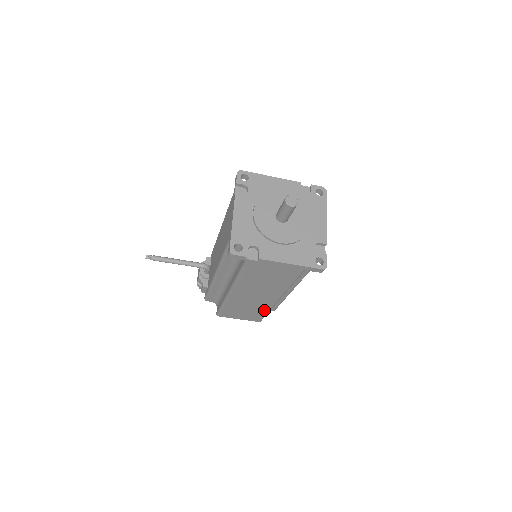
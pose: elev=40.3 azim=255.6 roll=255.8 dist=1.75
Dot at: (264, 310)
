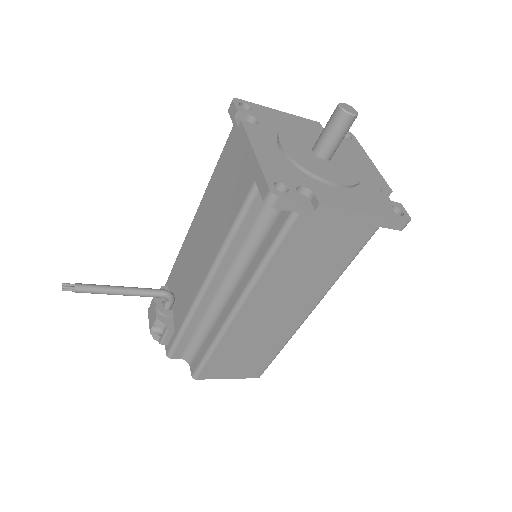
Dot at: (276, 347)
